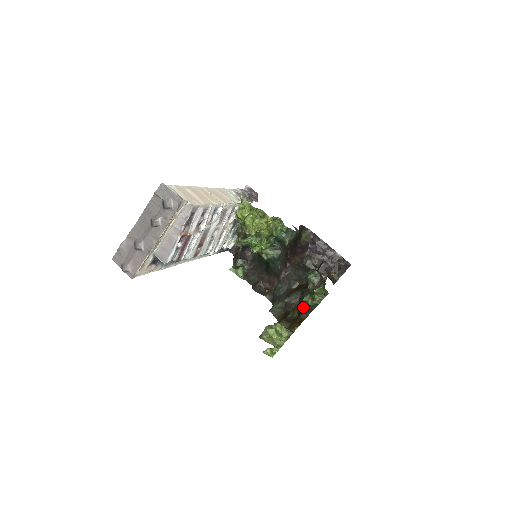
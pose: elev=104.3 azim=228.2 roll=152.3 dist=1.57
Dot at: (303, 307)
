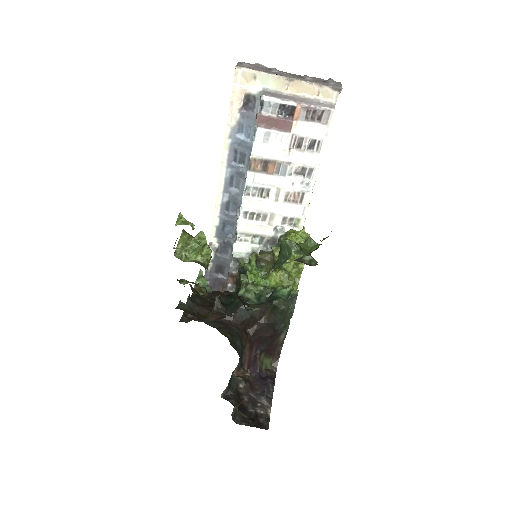
Dot at: occluded
